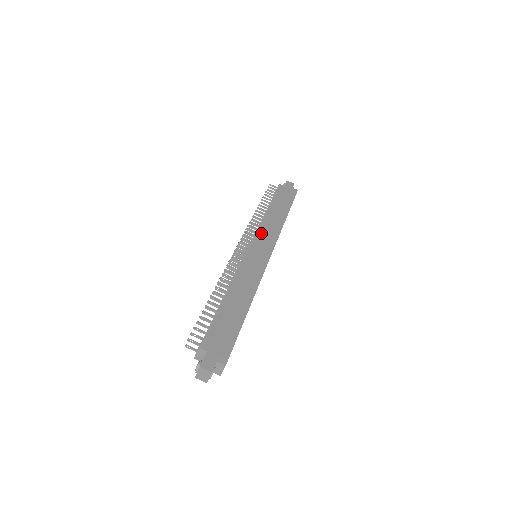
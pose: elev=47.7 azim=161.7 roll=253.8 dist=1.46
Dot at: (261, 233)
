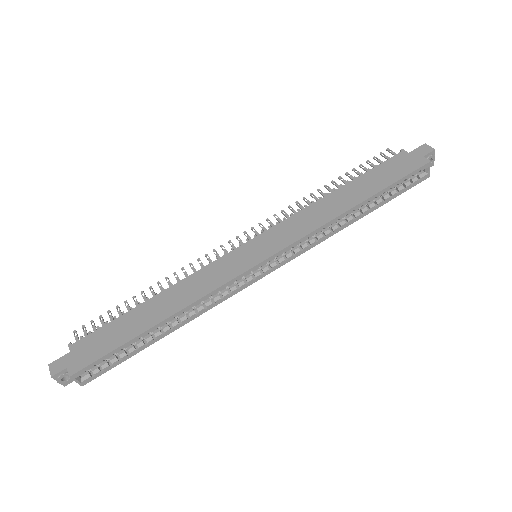
Dot at: (284, 224)
